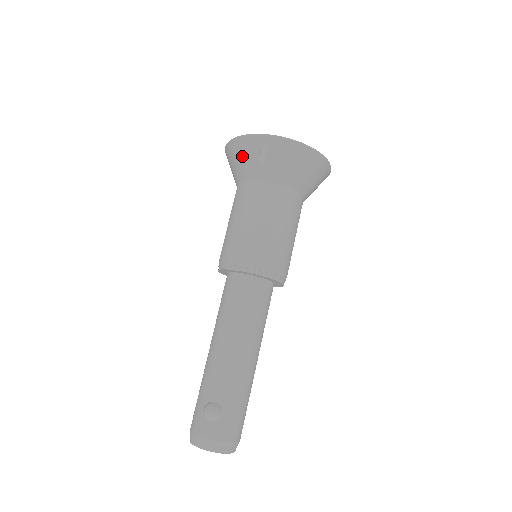
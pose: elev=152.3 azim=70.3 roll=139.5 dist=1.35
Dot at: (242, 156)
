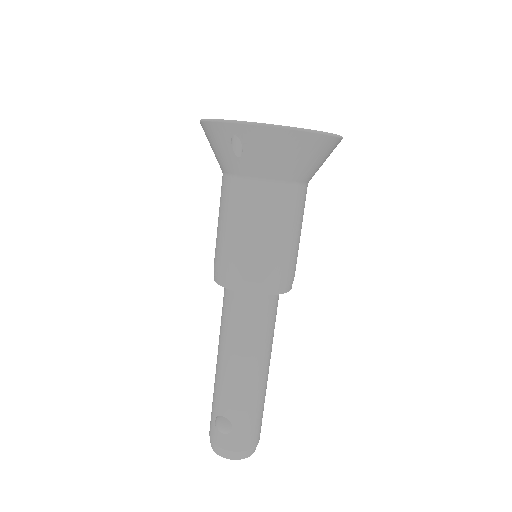
Dot at: (215, 145)
